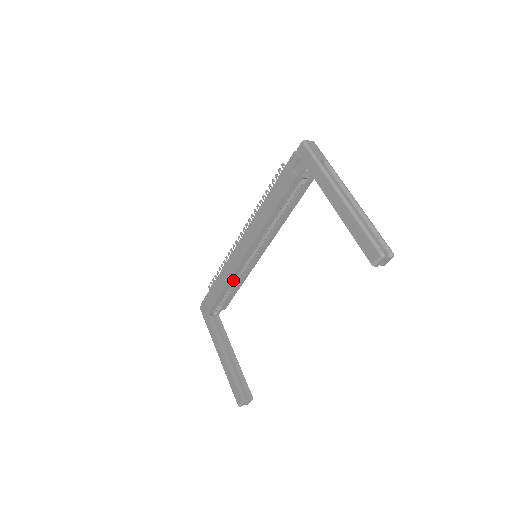
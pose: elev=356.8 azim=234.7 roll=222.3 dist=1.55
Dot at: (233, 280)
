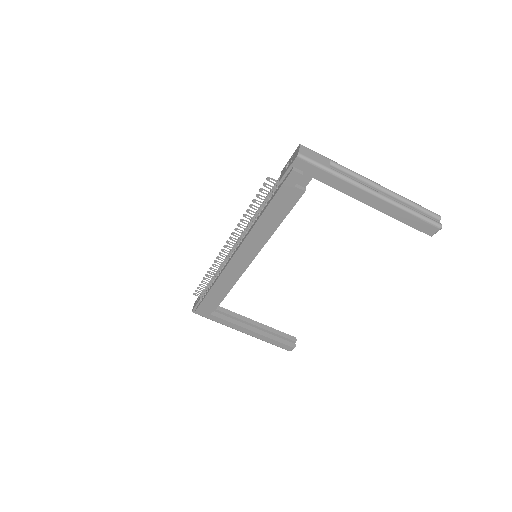
Dot at: occluded
